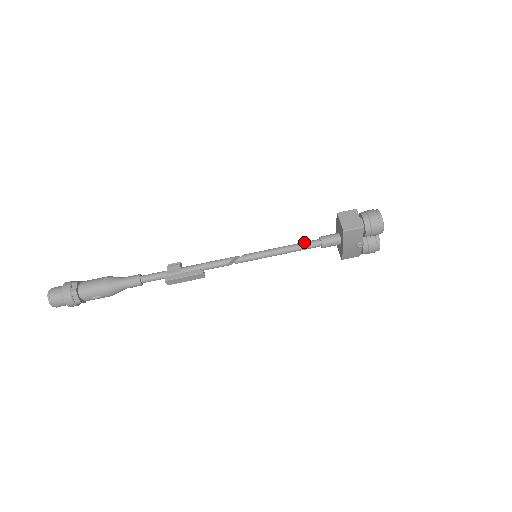
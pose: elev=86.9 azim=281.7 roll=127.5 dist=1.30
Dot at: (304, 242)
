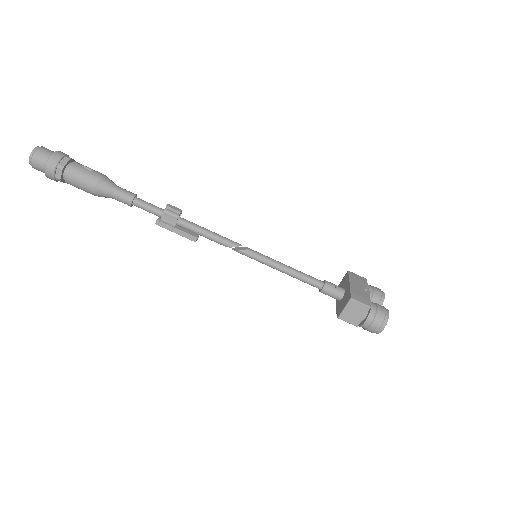
Dot at: (307, 279)
